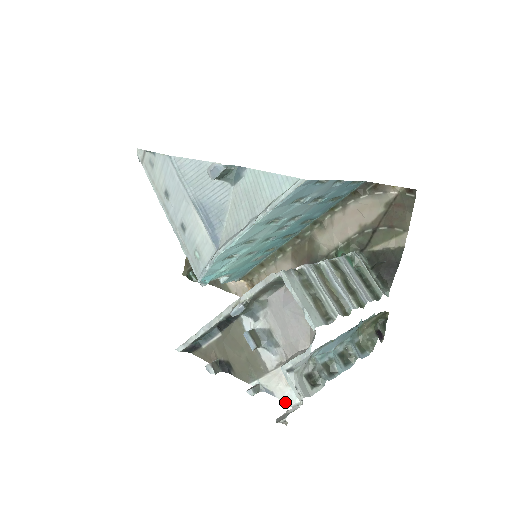
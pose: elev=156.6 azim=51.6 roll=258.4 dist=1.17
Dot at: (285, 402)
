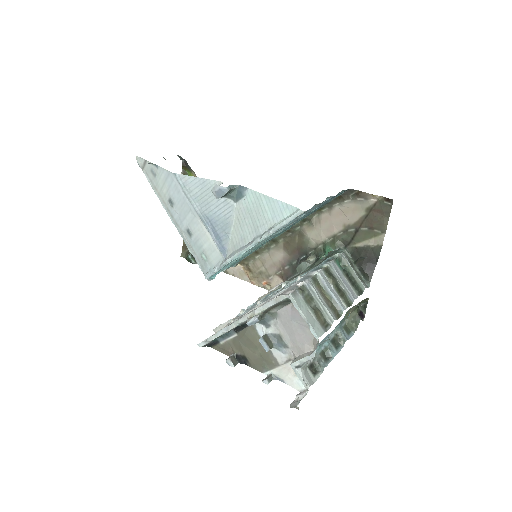
Dot at: (294, 388)
